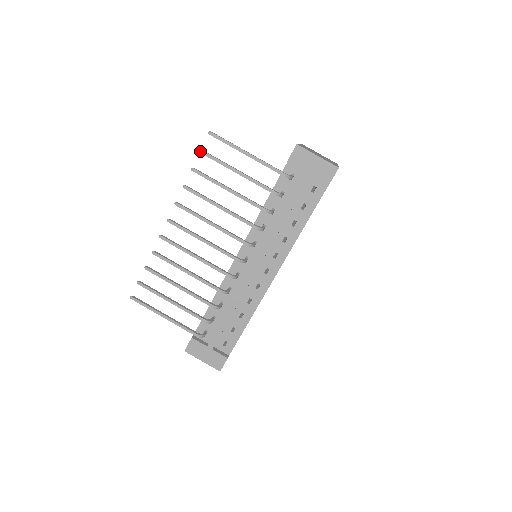
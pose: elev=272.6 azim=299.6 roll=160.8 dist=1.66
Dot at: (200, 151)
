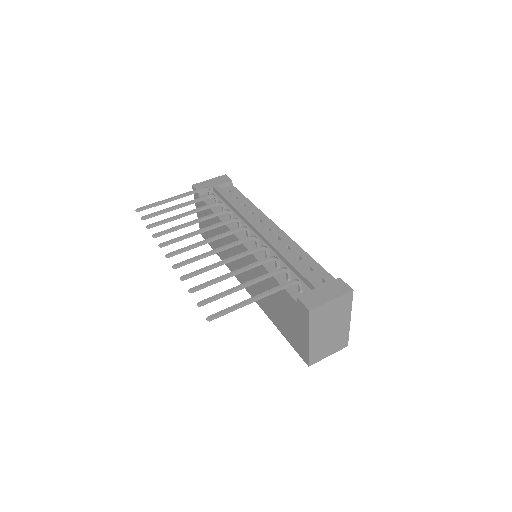
Dot at: (141, 218)
